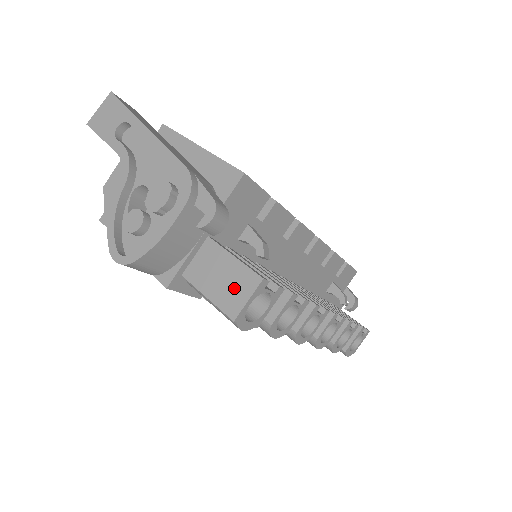
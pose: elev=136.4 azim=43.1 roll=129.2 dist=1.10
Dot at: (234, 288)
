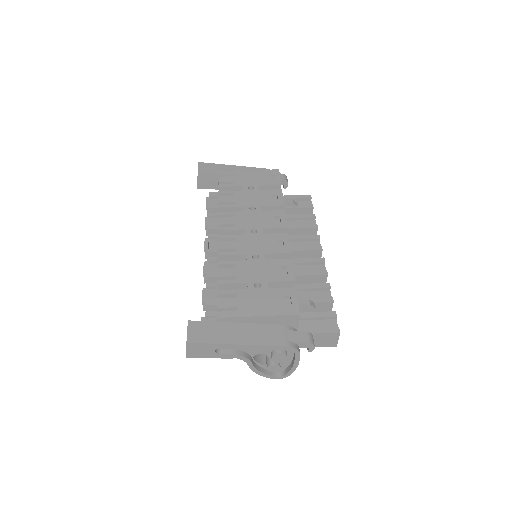
Dot at: (328, 340)
